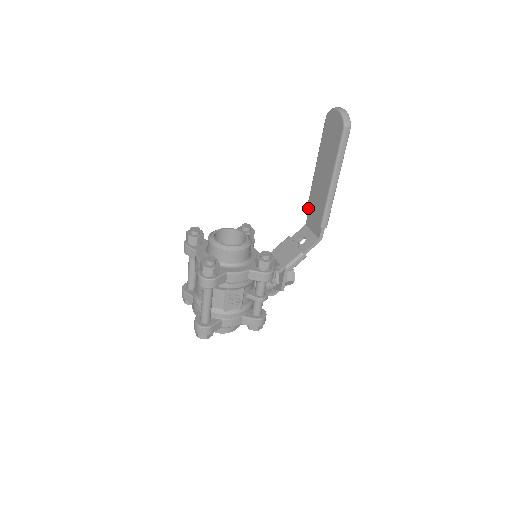
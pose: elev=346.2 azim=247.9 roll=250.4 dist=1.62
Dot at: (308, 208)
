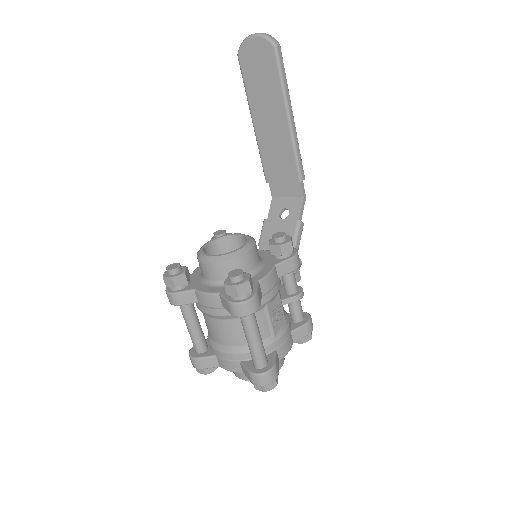
Dot at: (268, 176)
